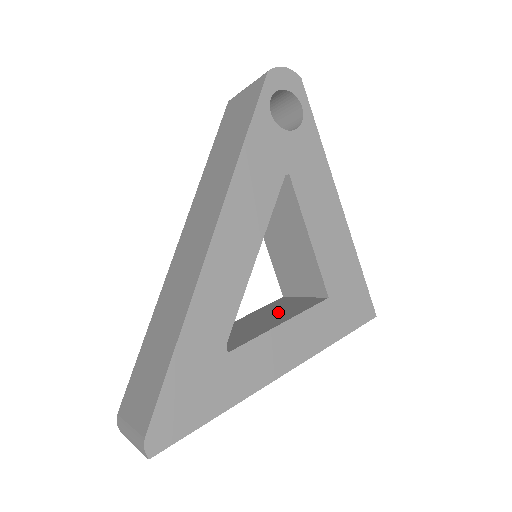
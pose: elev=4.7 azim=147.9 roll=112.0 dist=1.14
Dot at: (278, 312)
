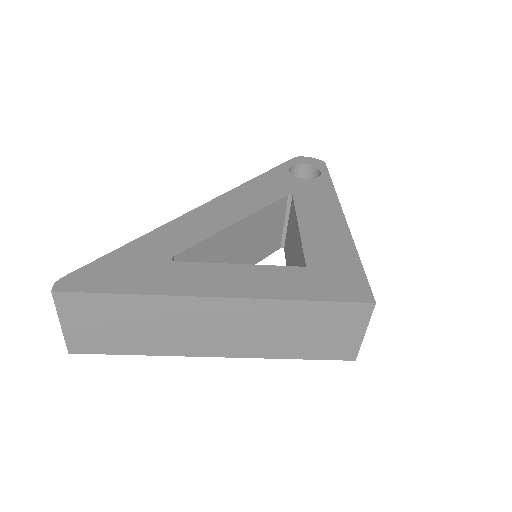
Dot at: occluded
